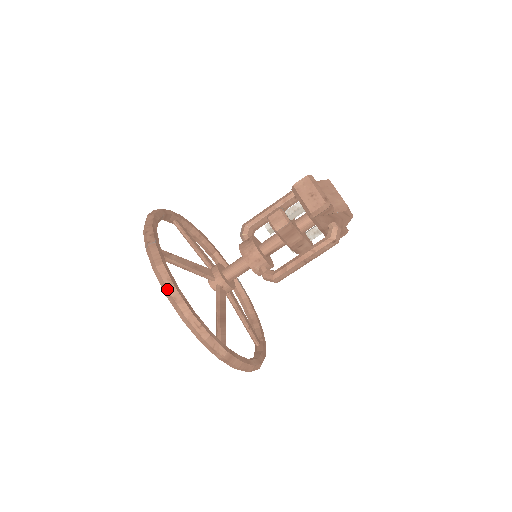
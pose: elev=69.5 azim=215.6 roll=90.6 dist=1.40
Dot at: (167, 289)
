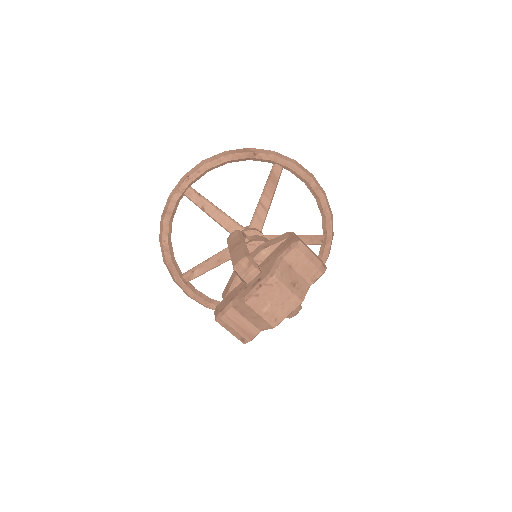
Dot at: (204, 306)
